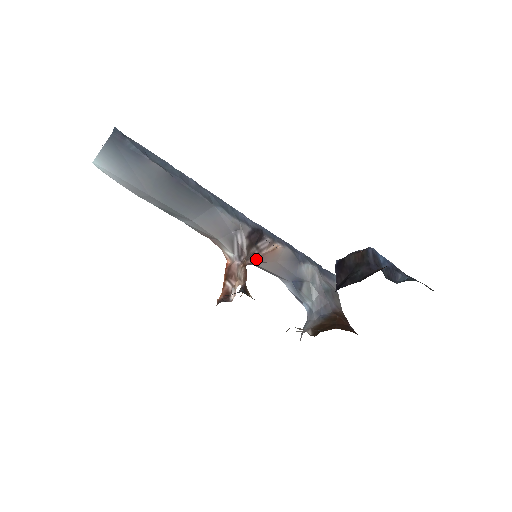
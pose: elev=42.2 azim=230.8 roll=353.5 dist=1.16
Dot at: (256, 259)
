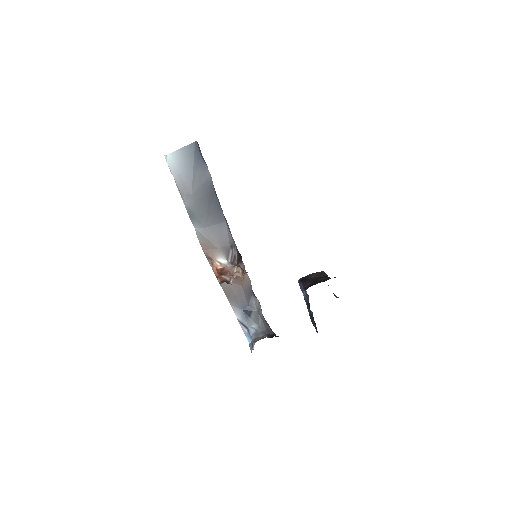
Dot at: occluded
